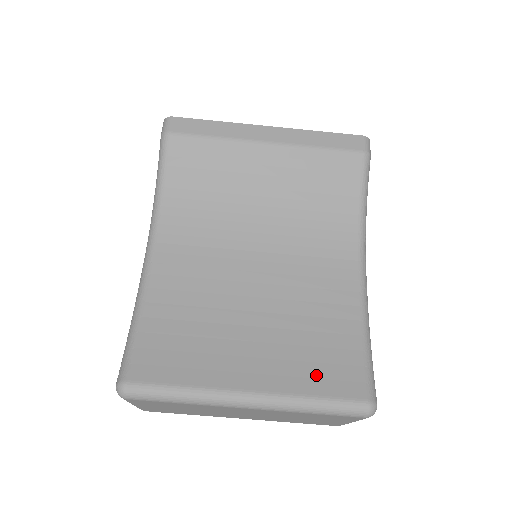
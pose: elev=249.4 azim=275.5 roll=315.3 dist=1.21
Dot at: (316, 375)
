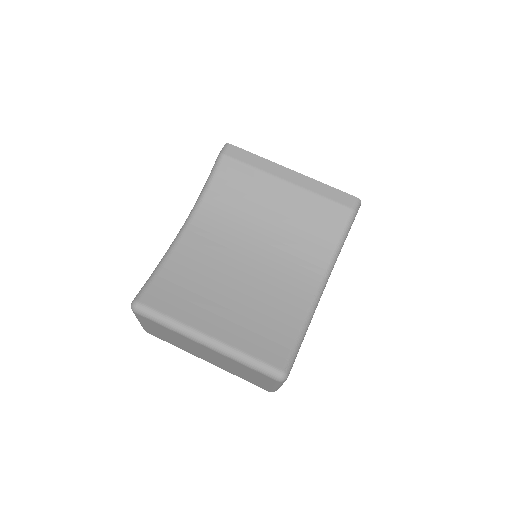
Dot at: (256, 342)
